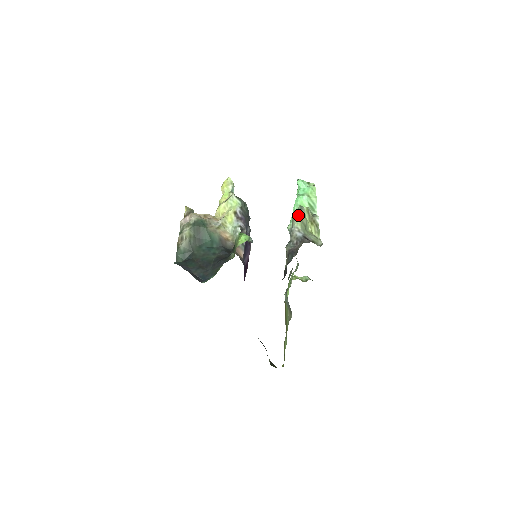
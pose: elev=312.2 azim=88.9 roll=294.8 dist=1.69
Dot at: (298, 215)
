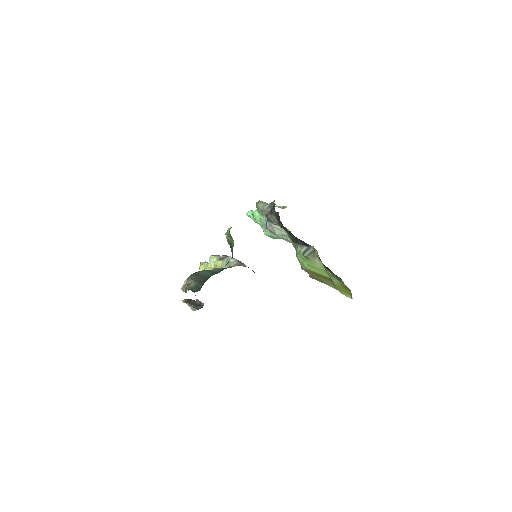
Dot at: (259, 203)
